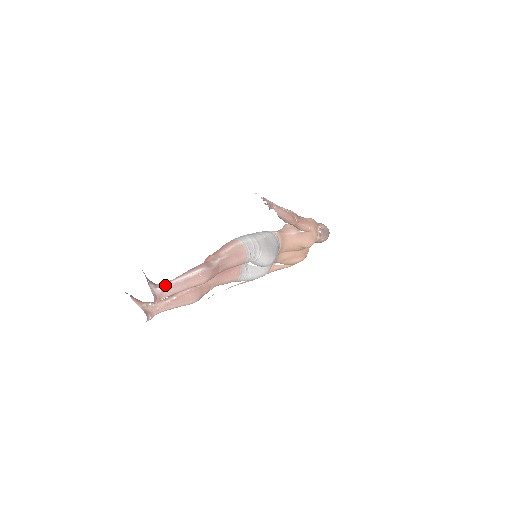
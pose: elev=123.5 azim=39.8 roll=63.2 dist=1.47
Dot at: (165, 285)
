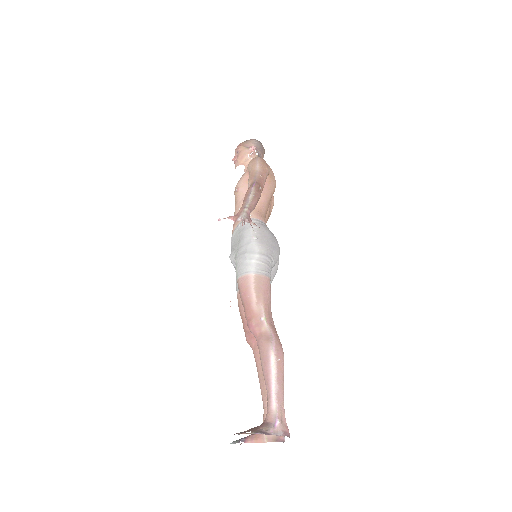
Dot at: (274, 411)
